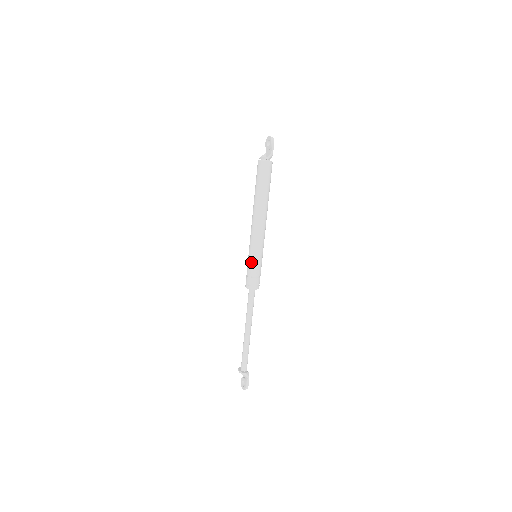
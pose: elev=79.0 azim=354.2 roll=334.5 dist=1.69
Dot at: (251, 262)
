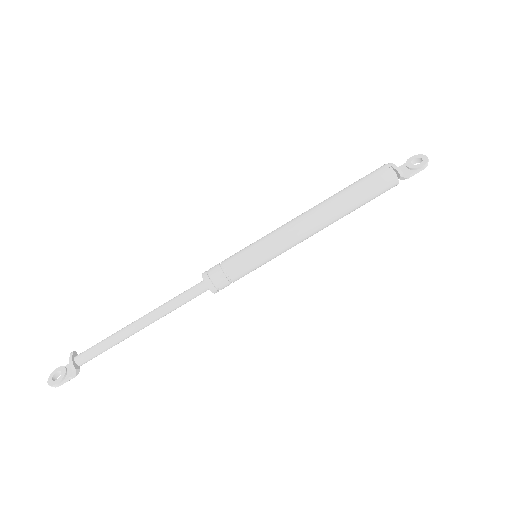
Dot at: (245, 256)
